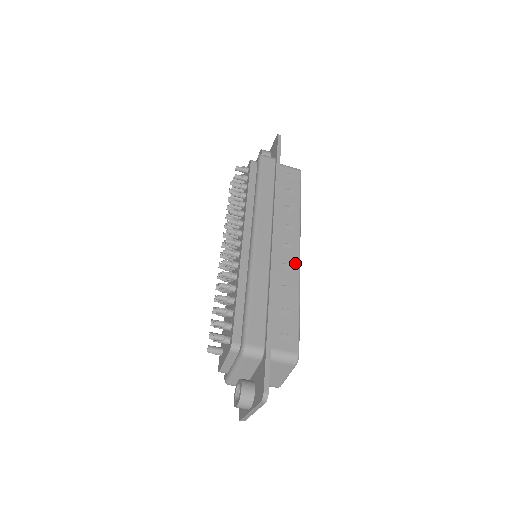
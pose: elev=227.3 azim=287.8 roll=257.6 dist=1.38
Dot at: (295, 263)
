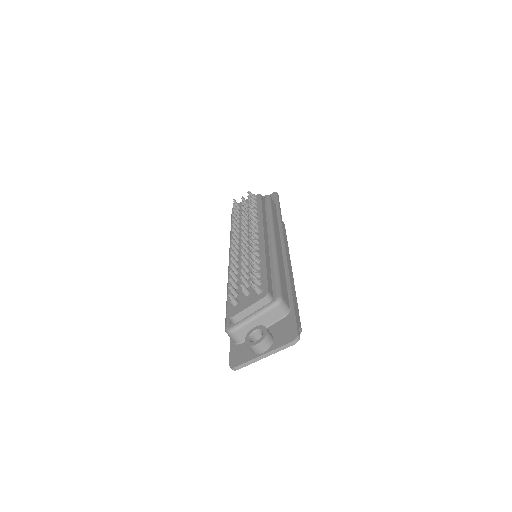
Dot at: (291, 273)
